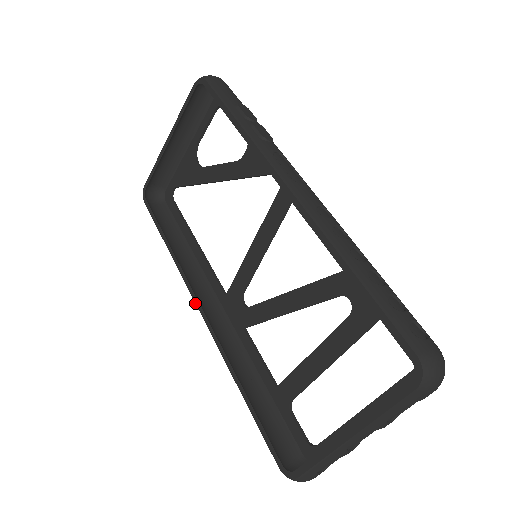
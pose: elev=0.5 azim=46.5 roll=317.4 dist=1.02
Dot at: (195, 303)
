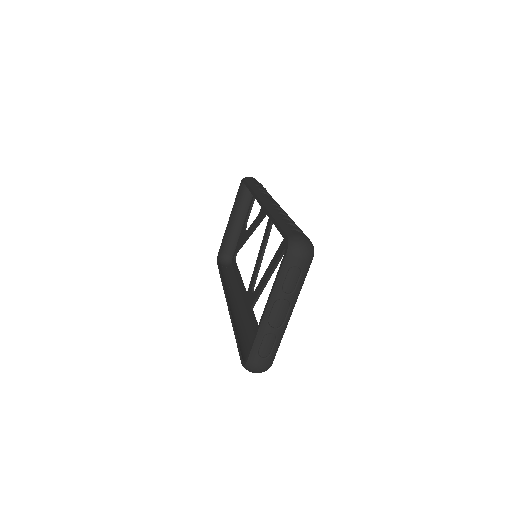
Dot at: occluded
